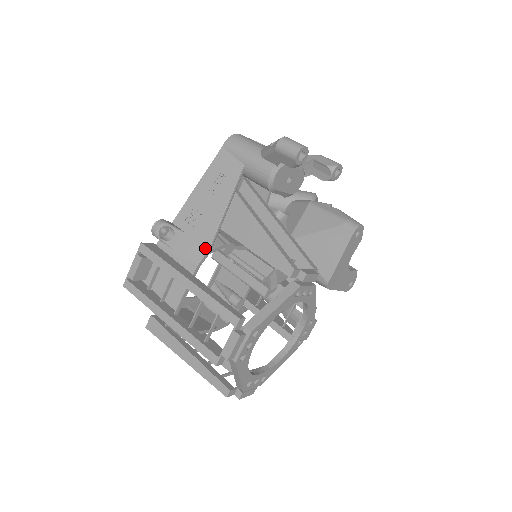
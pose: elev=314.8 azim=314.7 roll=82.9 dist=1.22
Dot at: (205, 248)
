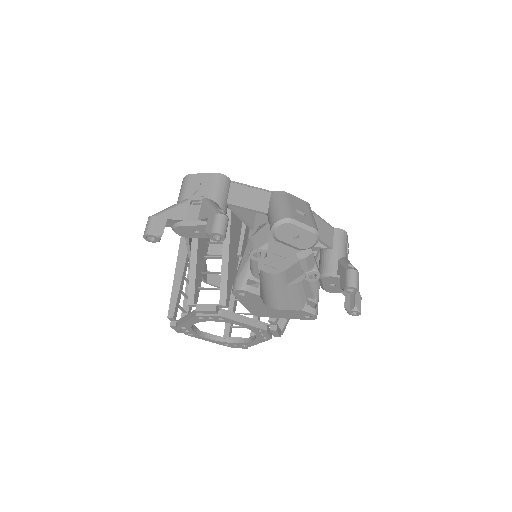
Dot at: (189, 255)
